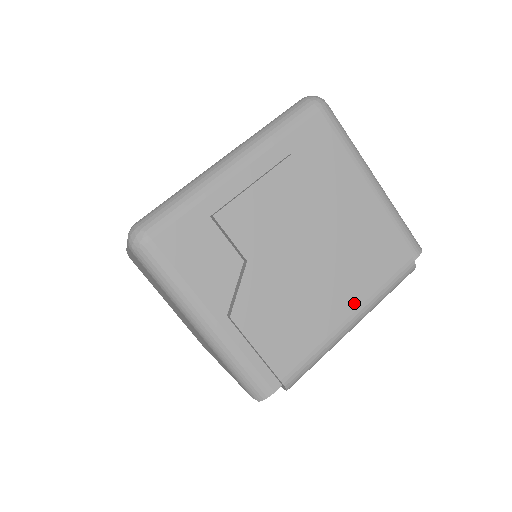
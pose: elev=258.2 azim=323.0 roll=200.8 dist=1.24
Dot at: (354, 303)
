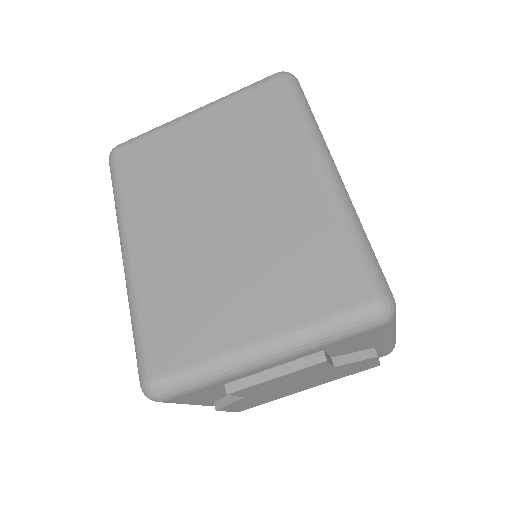
Dot at: occluded
